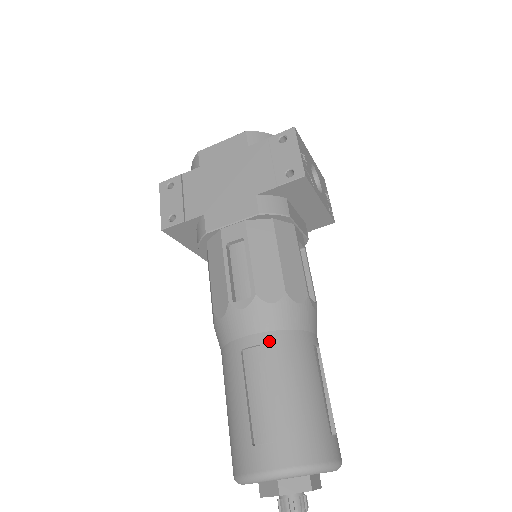
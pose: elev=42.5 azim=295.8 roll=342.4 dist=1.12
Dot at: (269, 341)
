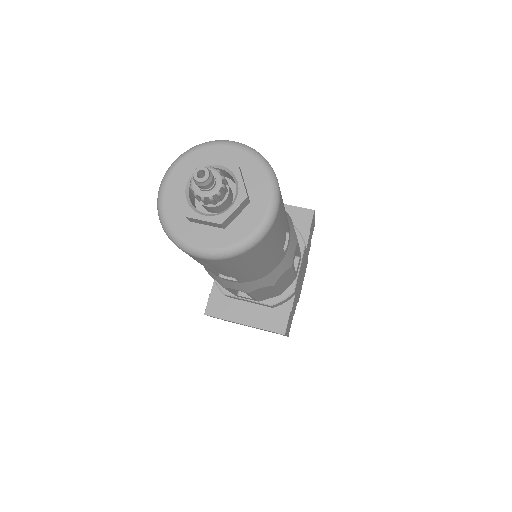
Dot at: occluded
